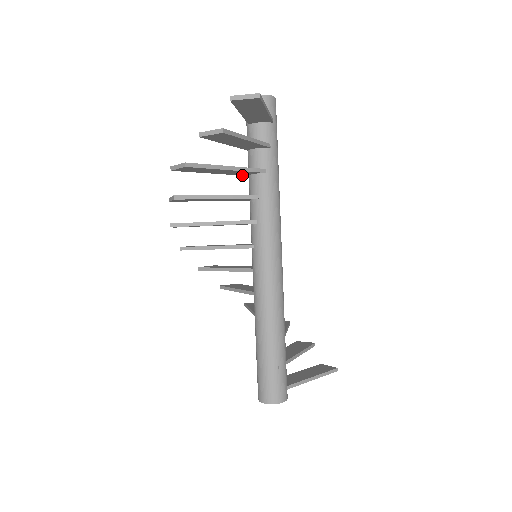
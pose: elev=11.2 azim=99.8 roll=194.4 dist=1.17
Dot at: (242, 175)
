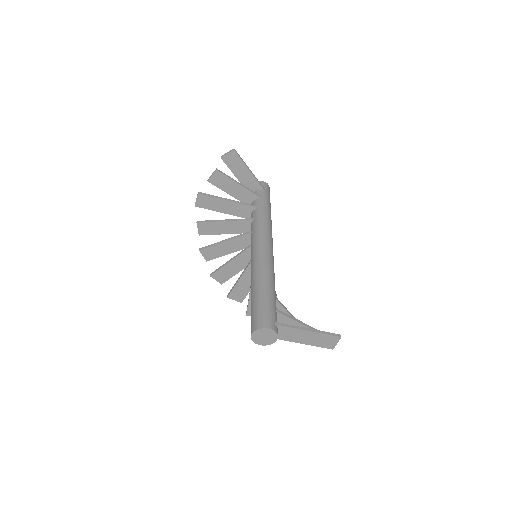
Dot at: occluded
